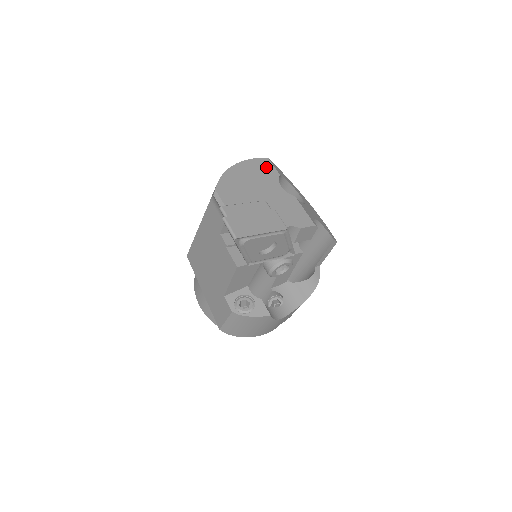
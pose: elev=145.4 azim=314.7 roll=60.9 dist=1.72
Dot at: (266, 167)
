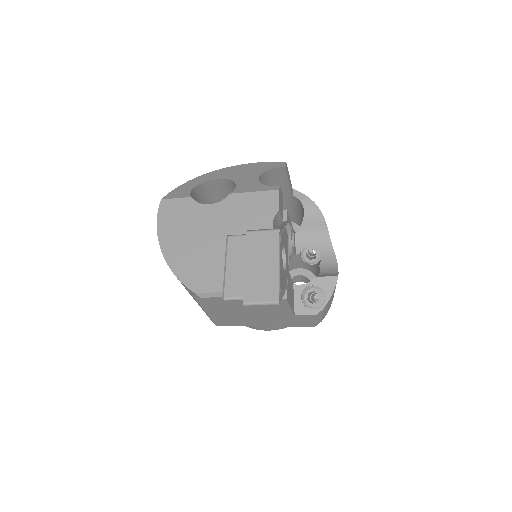
Dot at: (174, 209)
